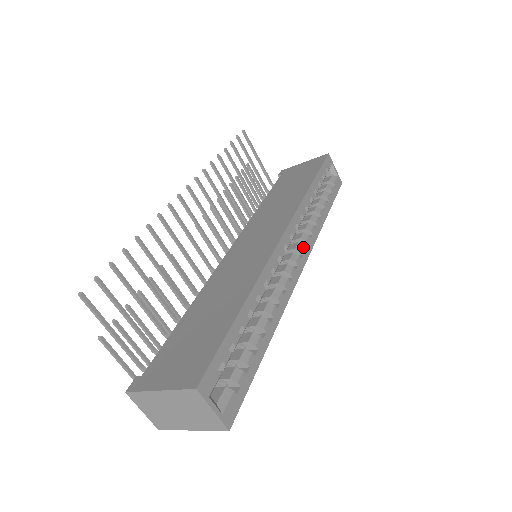
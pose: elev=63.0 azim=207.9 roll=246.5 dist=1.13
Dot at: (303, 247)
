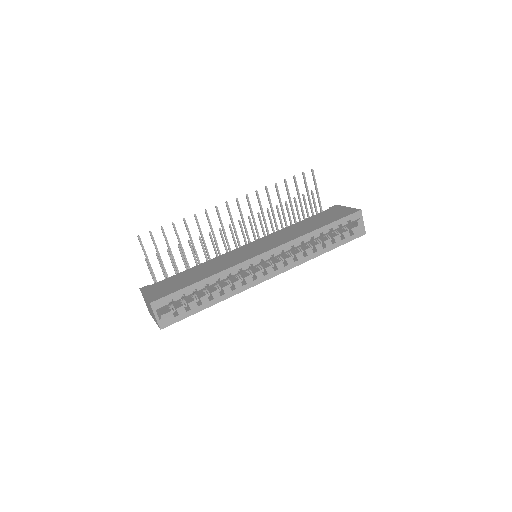
Dot at: (281, 265)
